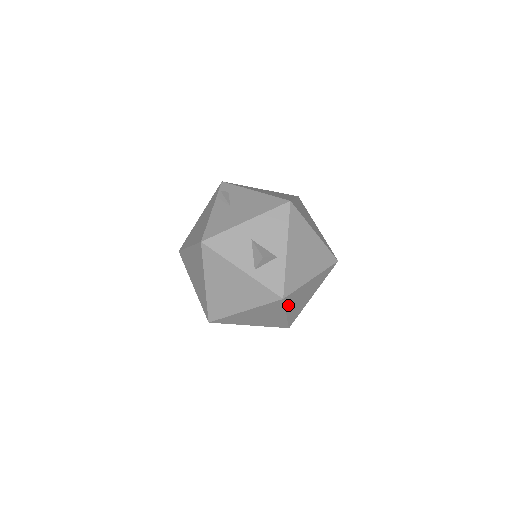
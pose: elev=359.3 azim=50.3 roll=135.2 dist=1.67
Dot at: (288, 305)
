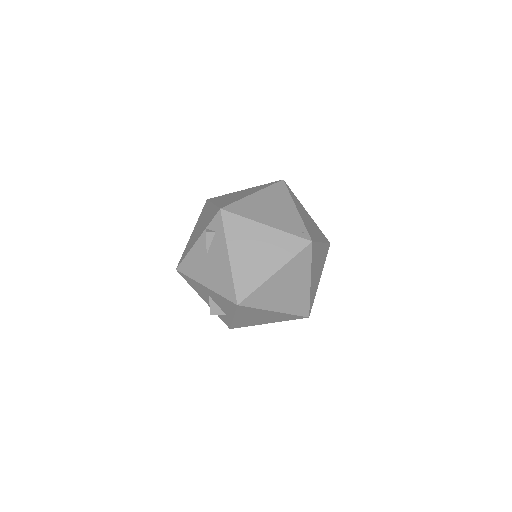
Dot at: occluded
